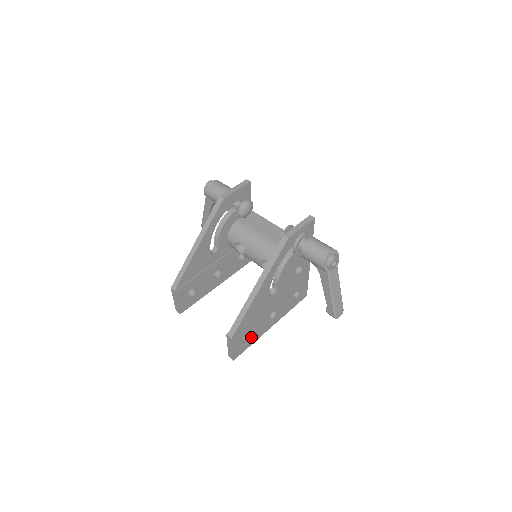
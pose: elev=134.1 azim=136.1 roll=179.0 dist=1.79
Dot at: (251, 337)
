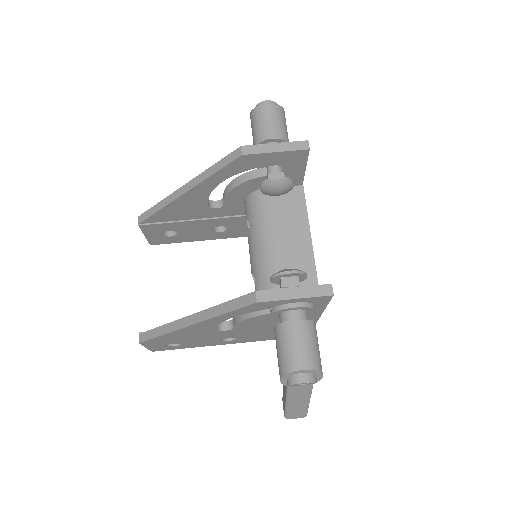
Dot at: (185, 345)
